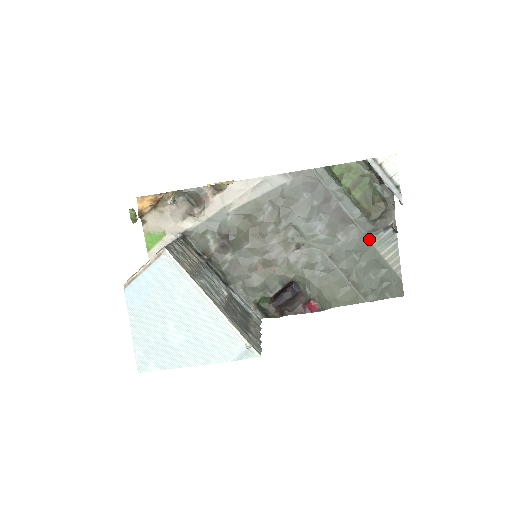
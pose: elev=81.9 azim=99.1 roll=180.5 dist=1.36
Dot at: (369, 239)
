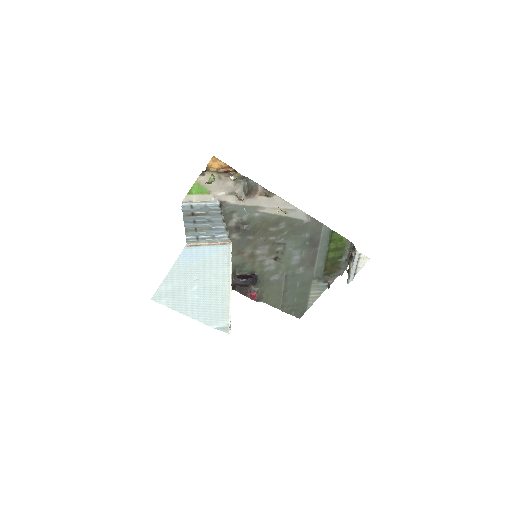
Dot at: (313, 281)
